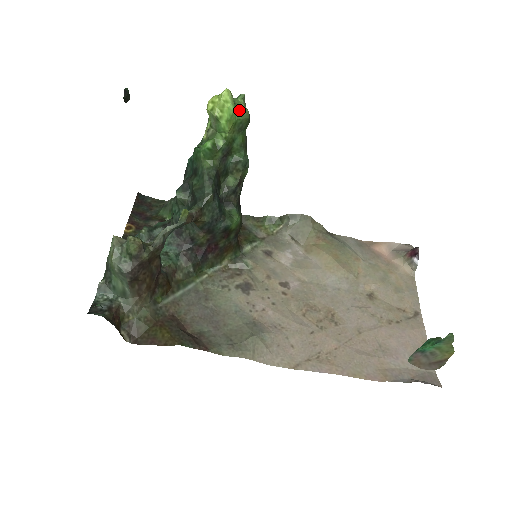
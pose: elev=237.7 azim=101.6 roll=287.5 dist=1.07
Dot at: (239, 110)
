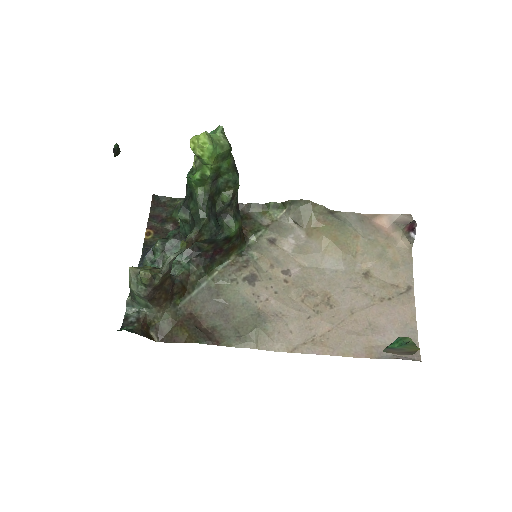
Dot at: (218, 146)
